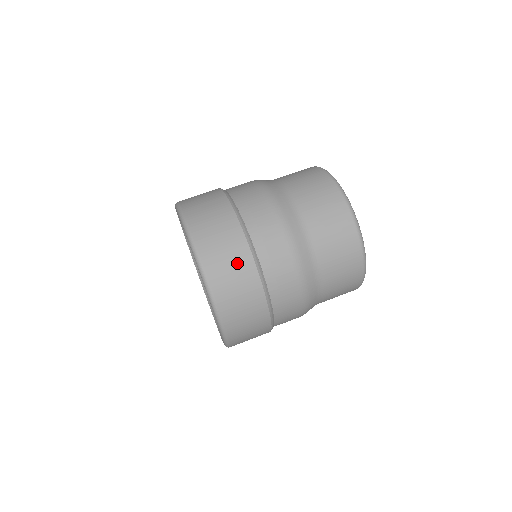
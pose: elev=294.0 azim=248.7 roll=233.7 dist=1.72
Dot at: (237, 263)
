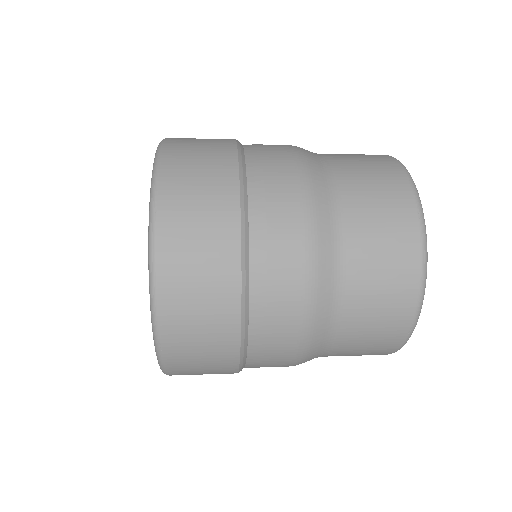
Dot at: occluded
